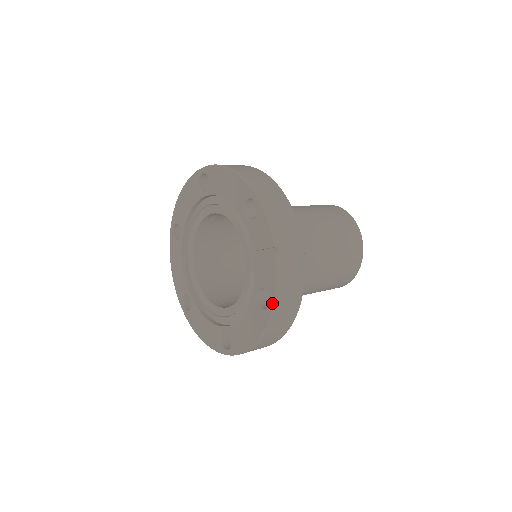
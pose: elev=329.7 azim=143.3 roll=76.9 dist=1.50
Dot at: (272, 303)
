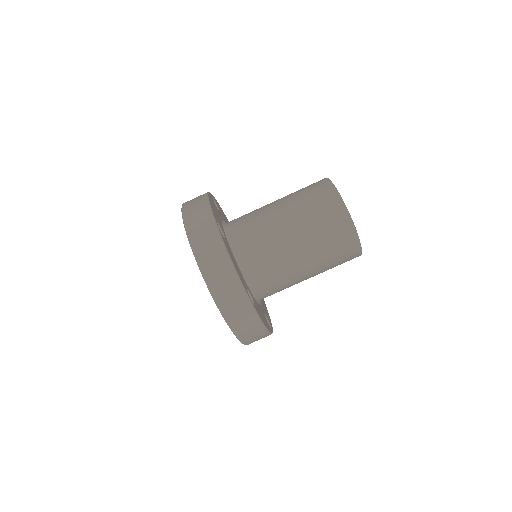
Dot at: occluded
